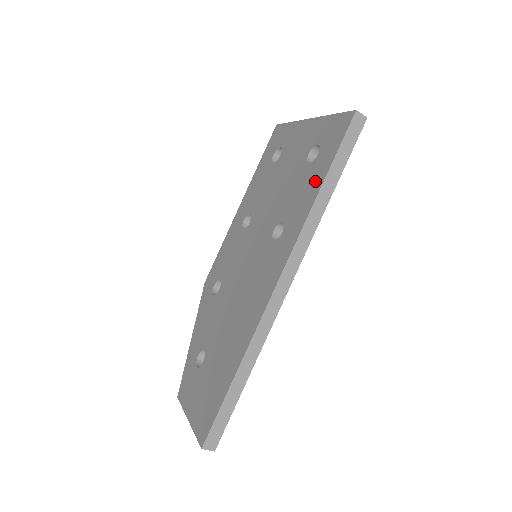
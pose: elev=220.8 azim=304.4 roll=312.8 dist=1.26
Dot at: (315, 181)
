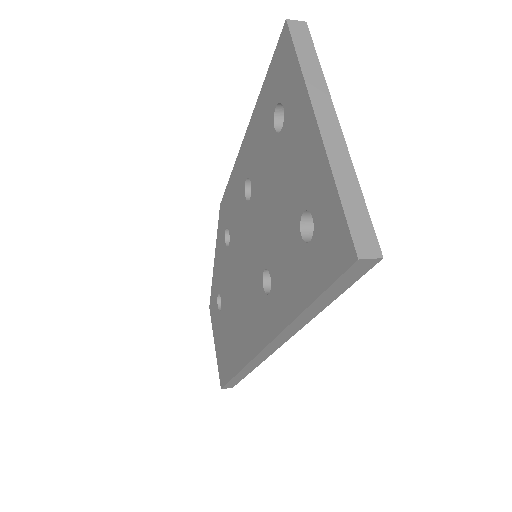
Dot at: (299, 288)
